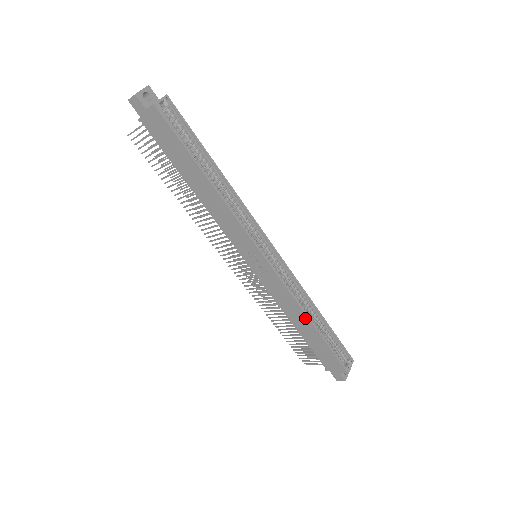
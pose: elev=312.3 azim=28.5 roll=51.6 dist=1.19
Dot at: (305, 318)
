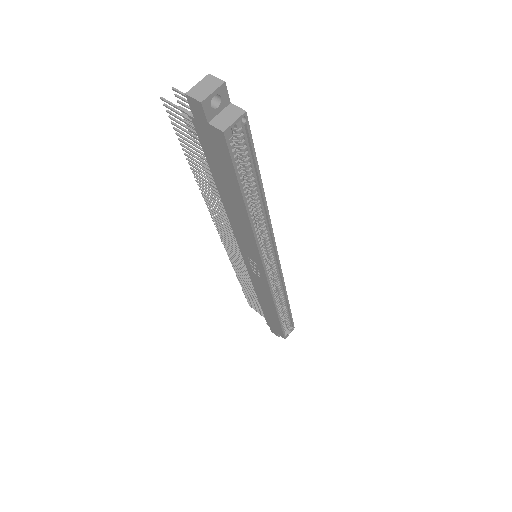
Dot at: (274, 309)
